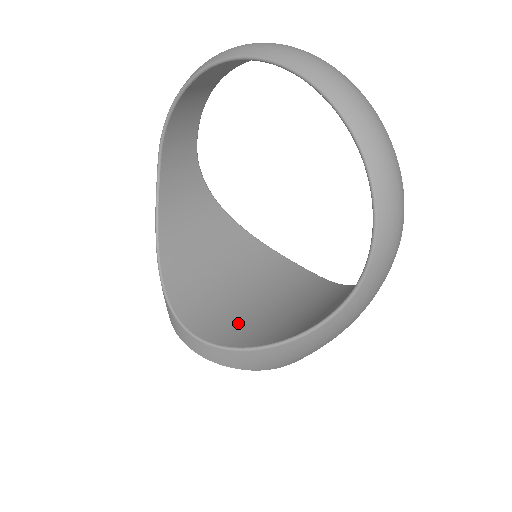
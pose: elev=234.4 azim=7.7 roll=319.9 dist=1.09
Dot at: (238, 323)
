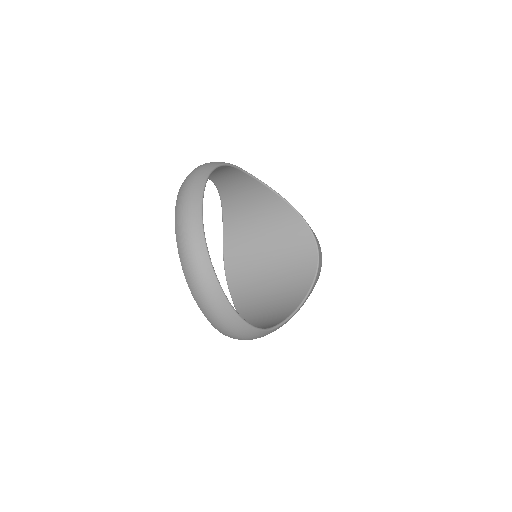
Dot at: (247, 279)
